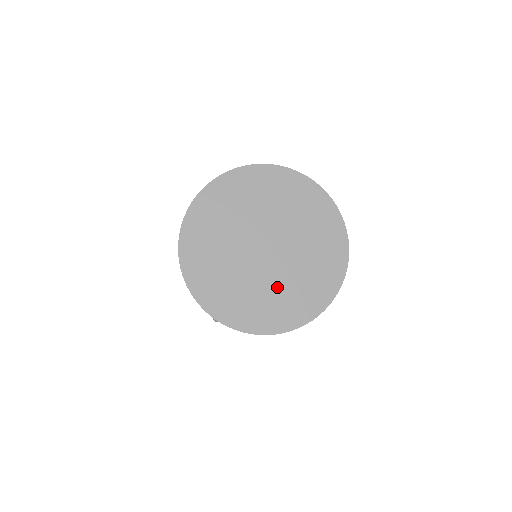
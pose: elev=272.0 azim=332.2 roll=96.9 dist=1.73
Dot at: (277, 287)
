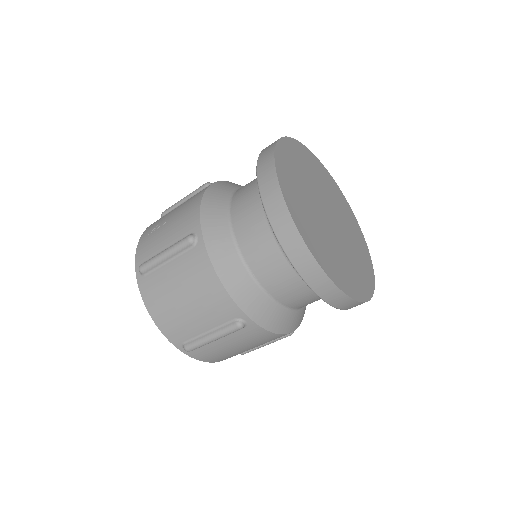
Dot at: (326, 238)
